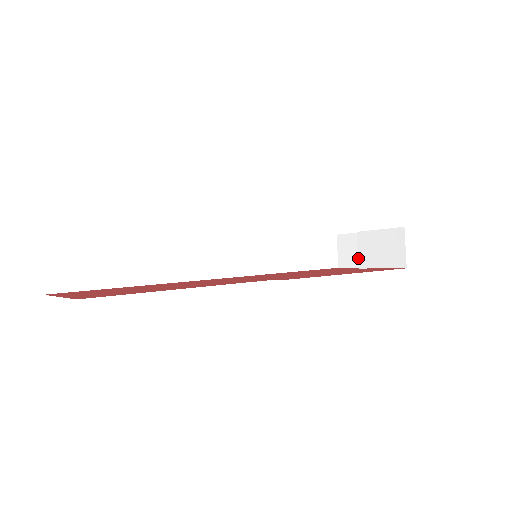
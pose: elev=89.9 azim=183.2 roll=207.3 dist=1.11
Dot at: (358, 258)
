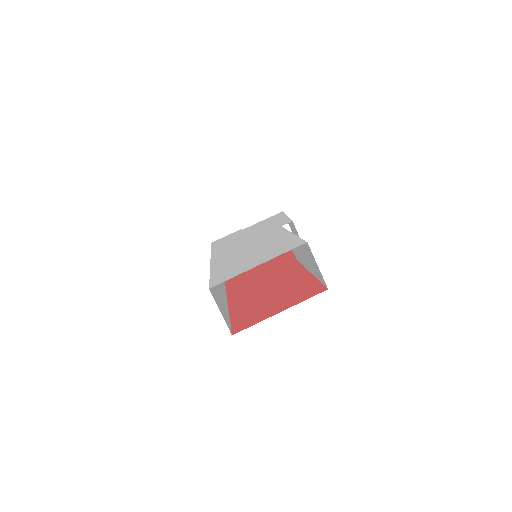
Dot at: occluded
